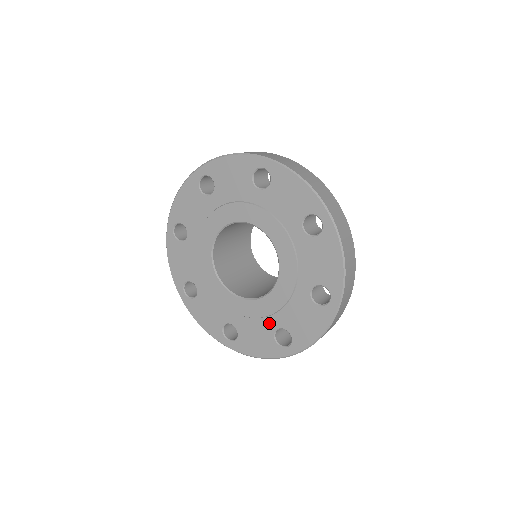
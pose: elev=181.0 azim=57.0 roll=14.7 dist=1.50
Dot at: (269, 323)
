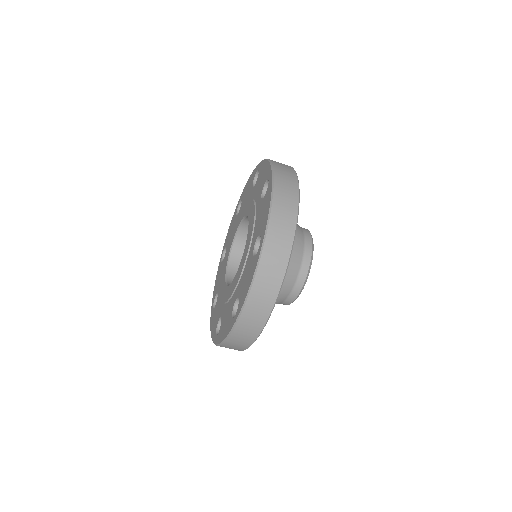
Dot at: (234, 298)
